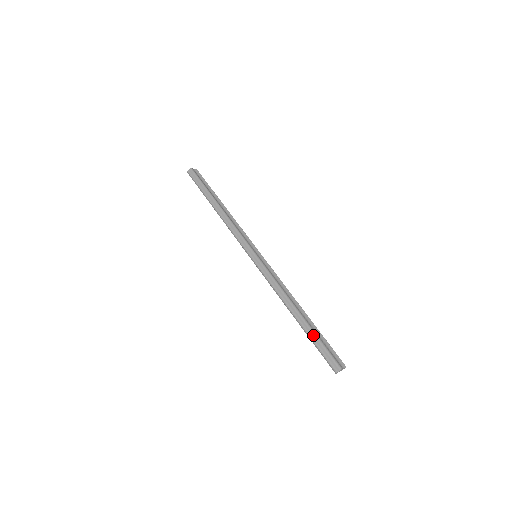
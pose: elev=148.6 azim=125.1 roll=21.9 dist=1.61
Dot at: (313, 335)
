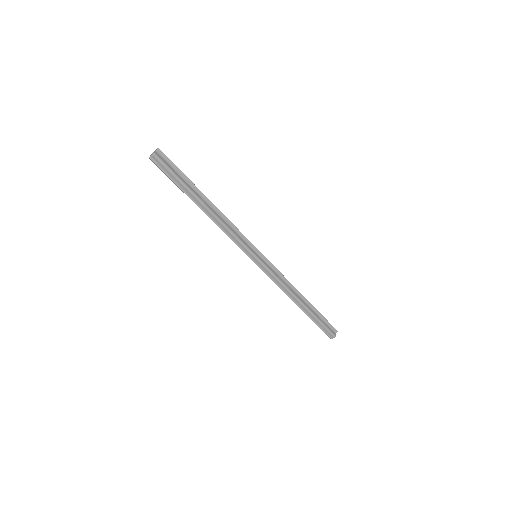
Dot at: (314, 318)
